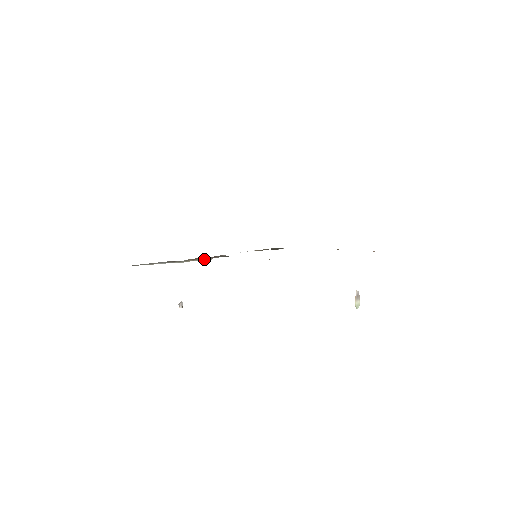
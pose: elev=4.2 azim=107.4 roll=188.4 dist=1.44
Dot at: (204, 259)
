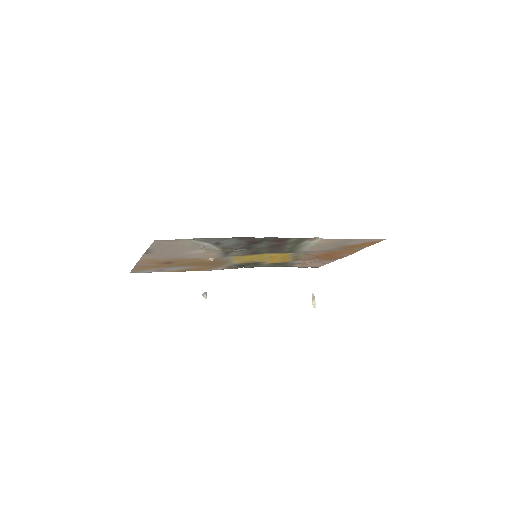
Dot at: (222, 253)
